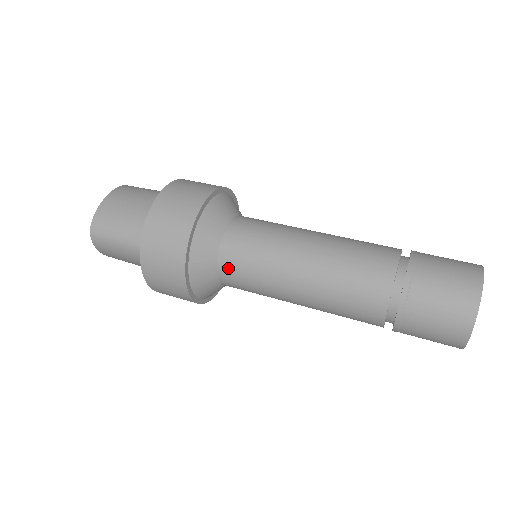
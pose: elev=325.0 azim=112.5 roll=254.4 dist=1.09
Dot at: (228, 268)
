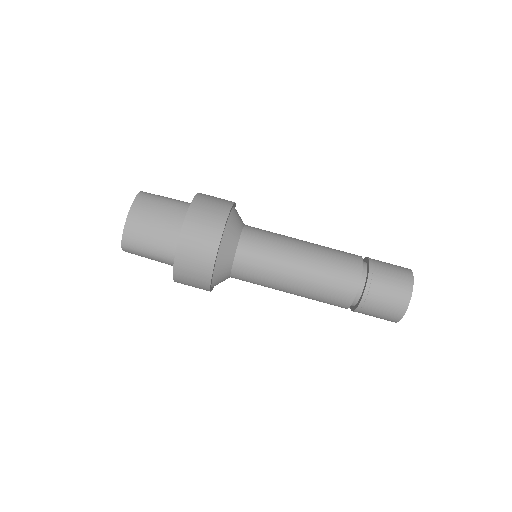
Dot at: (240, 275)
